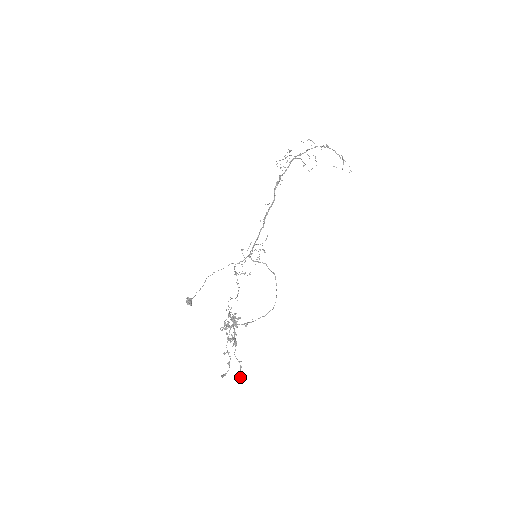
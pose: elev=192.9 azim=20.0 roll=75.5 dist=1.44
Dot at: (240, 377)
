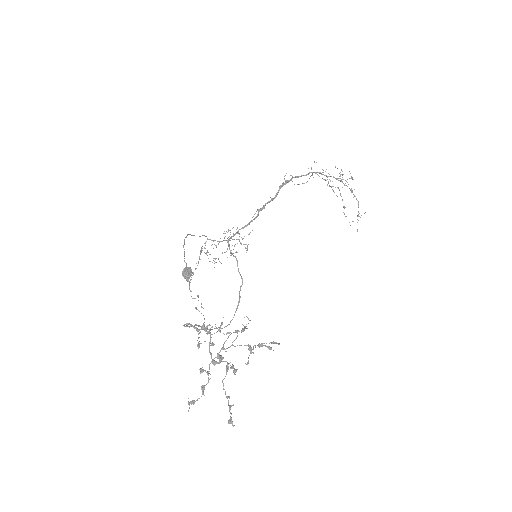
Dot at: (232, 423)
